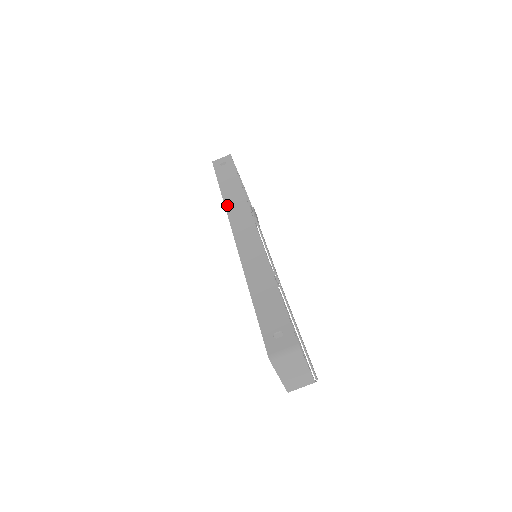
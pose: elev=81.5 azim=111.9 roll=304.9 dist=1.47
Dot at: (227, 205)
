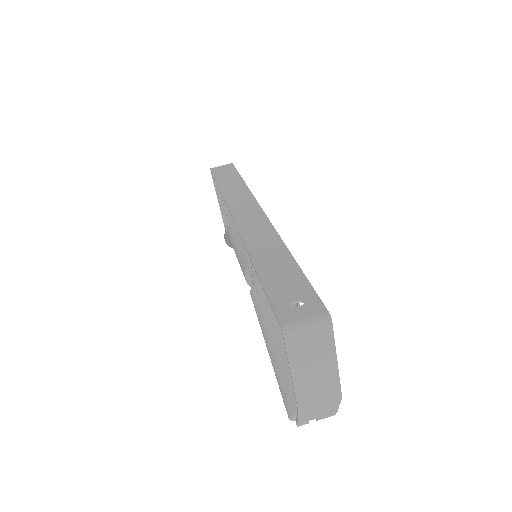
Dot at: (226, 196)
